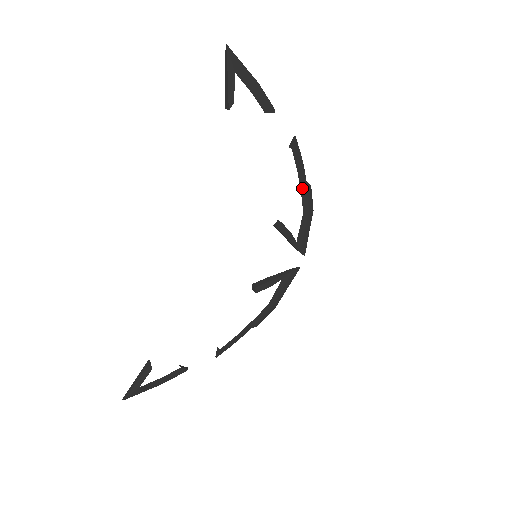
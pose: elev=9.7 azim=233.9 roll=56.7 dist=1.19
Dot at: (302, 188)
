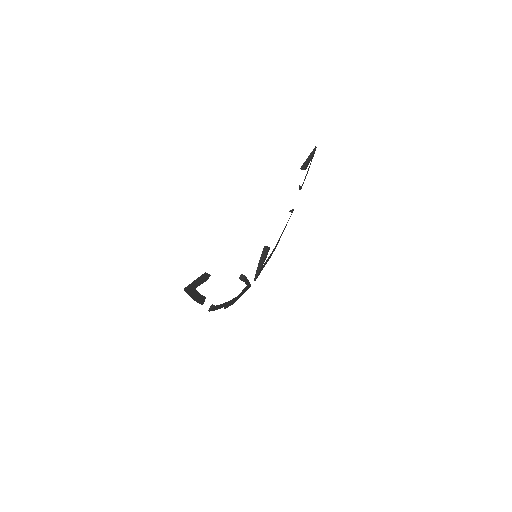
Dot at: occluded
